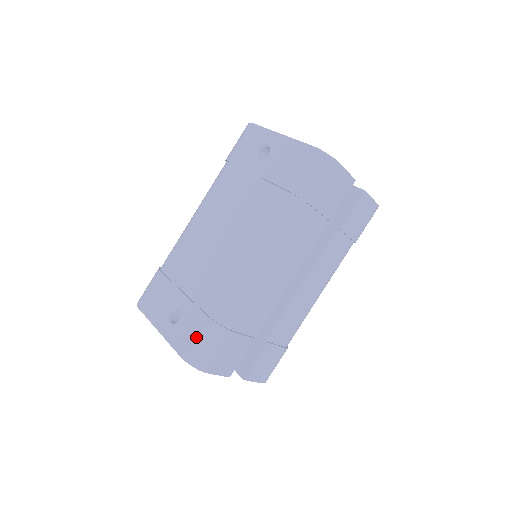
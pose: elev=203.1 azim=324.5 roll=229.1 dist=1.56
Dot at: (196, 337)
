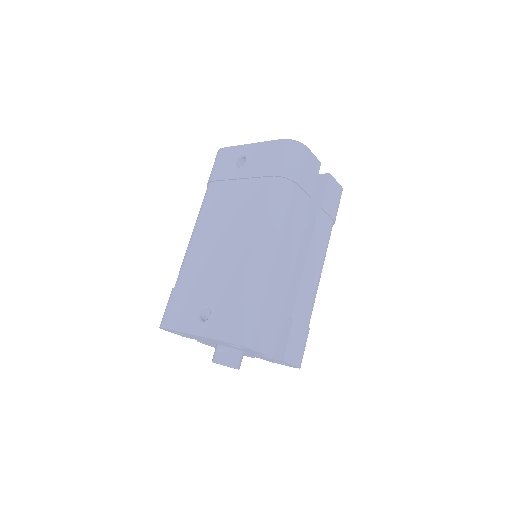
Dot at: (233, 318)
